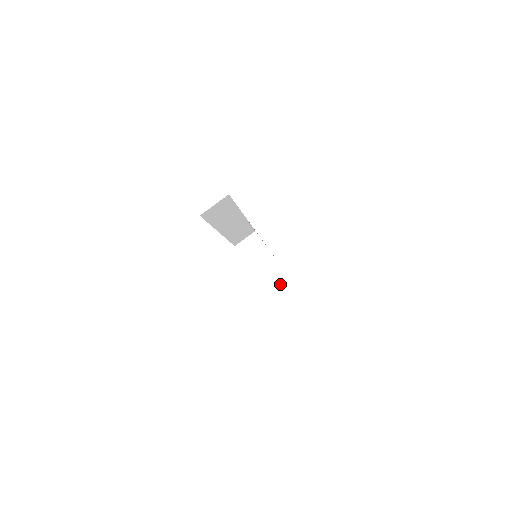
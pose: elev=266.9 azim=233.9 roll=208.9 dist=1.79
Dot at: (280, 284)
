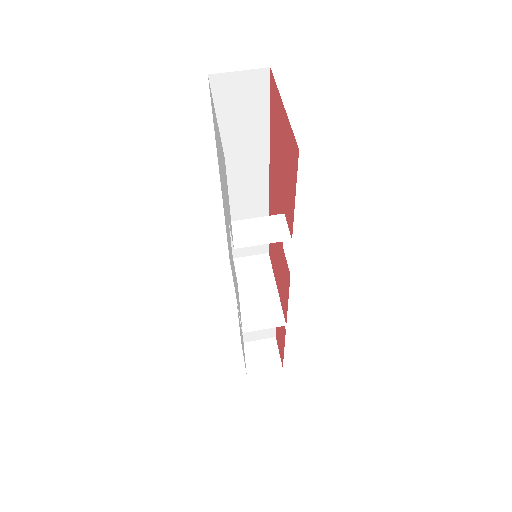
Dot at: (264, 366)
